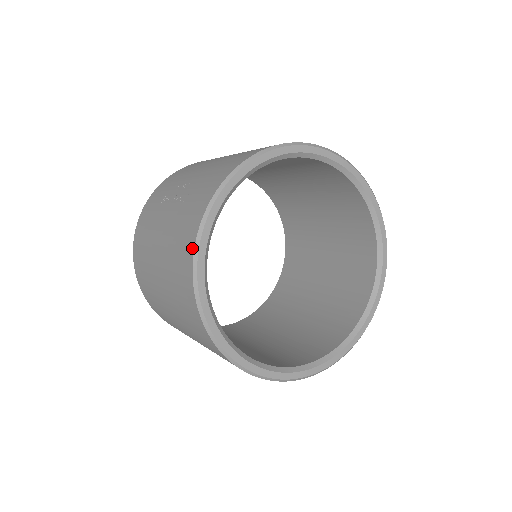
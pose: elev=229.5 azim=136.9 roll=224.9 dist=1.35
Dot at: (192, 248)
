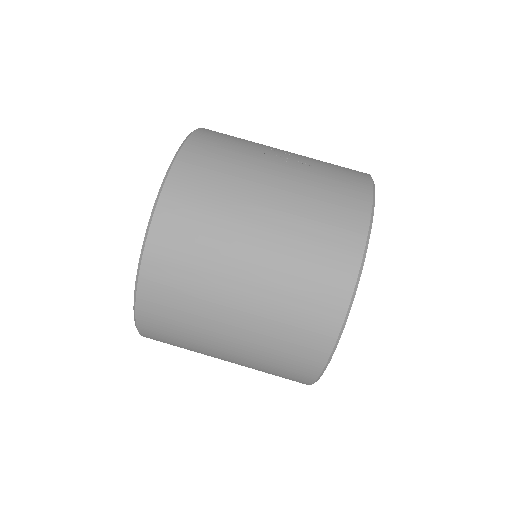
Dot at: (367, 213)
